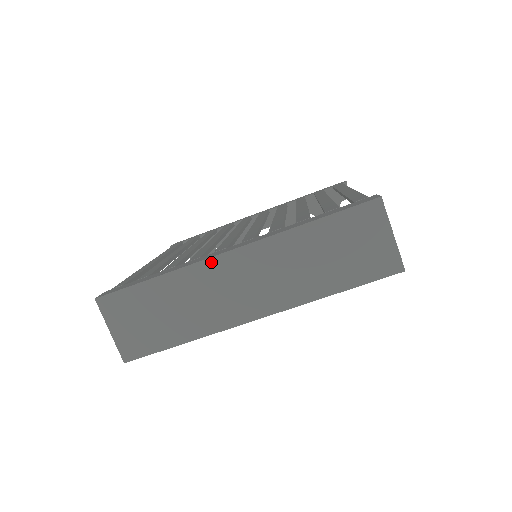
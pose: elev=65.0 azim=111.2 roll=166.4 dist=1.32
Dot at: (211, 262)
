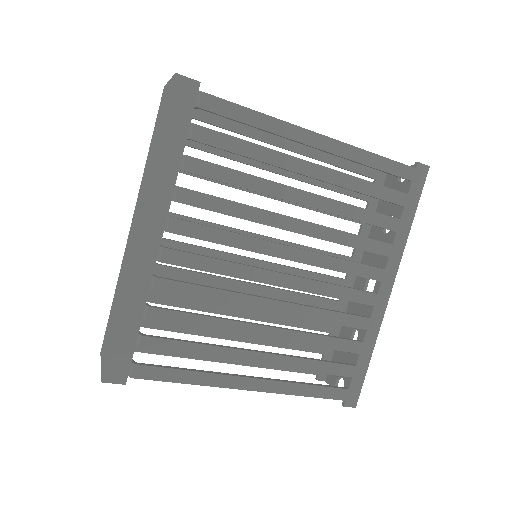
Dot at: (127, 244)
